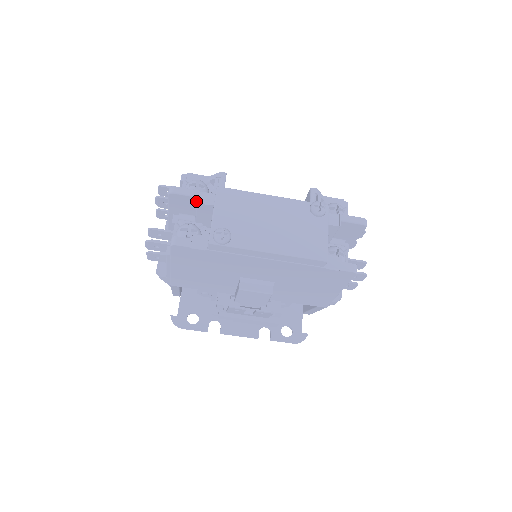
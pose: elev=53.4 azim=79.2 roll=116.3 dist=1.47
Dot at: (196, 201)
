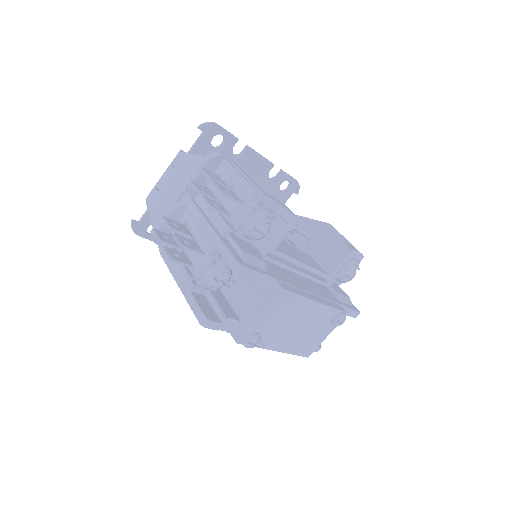
Dot at: occluded
